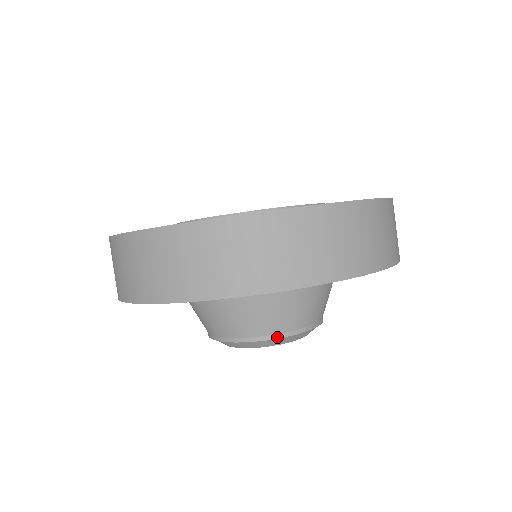
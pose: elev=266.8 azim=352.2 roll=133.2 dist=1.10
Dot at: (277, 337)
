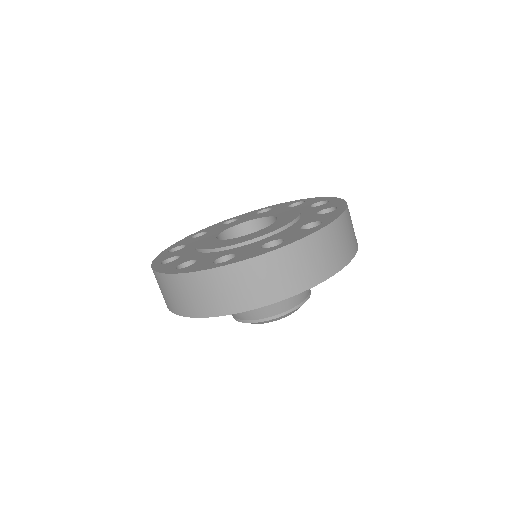
Dot at: (241, 321)
